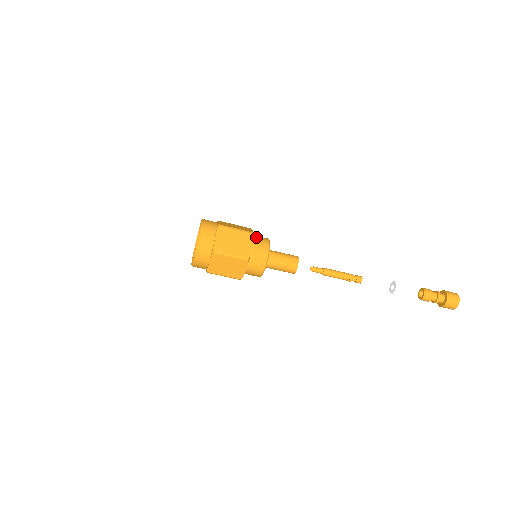
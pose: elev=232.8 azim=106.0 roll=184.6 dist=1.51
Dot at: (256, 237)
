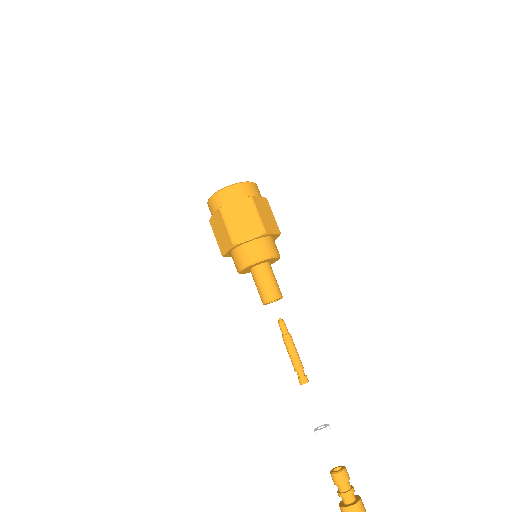
Dot at: occluded
